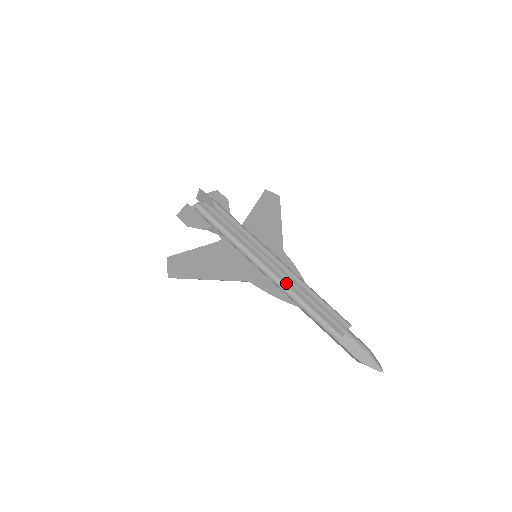
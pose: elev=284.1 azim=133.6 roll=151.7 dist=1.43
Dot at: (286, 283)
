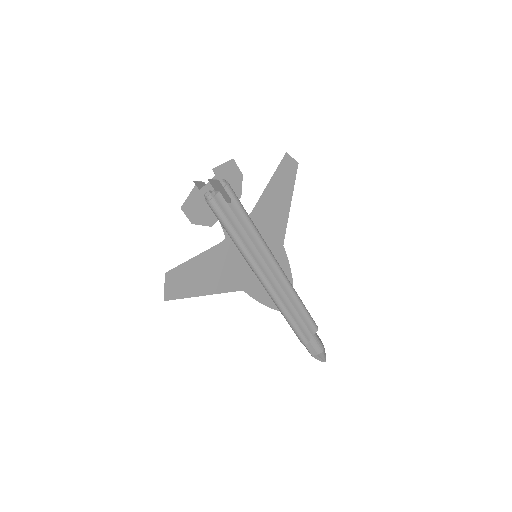
Dot at: (278, 294)
